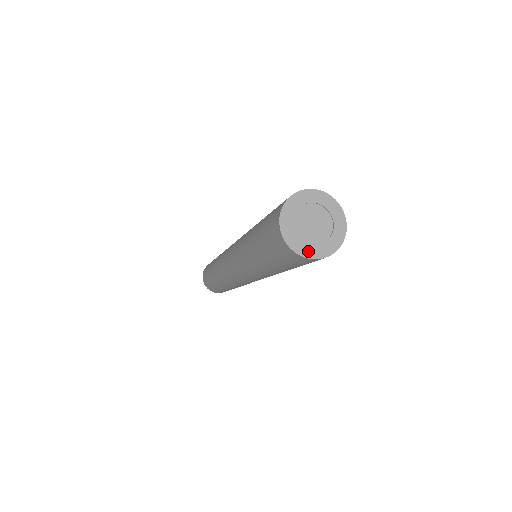
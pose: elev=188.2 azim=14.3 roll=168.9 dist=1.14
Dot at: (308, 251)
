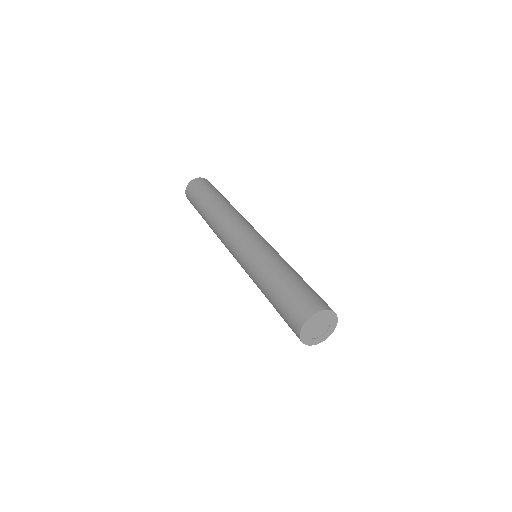
Dot at: (305, 338)
